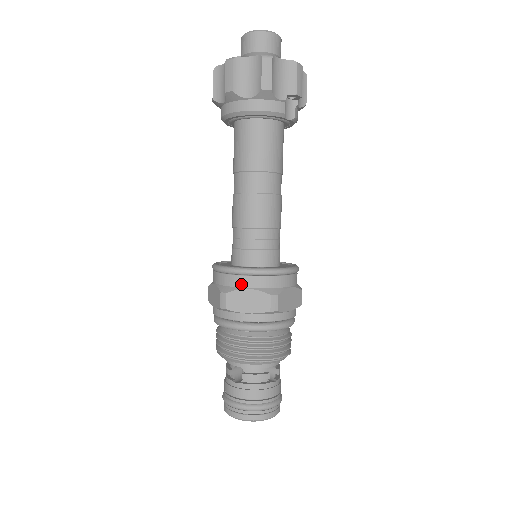
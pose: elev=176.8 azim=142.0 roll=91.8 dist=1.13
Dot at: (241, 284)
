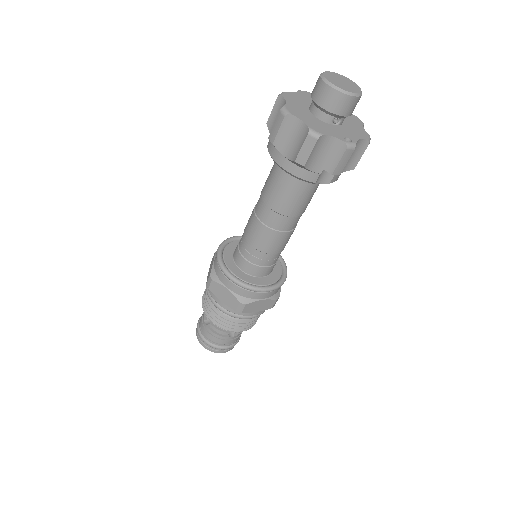
Dot at: (224, 282)
